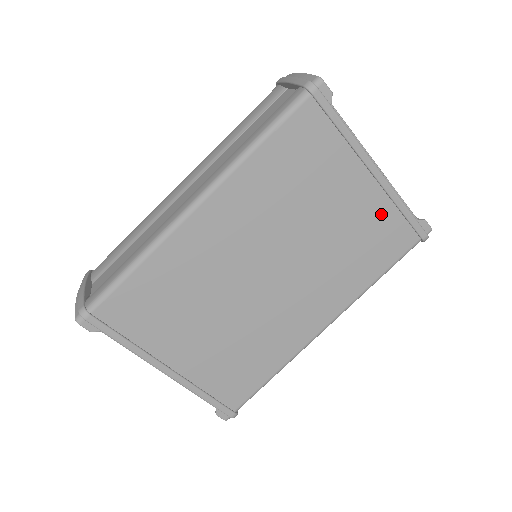
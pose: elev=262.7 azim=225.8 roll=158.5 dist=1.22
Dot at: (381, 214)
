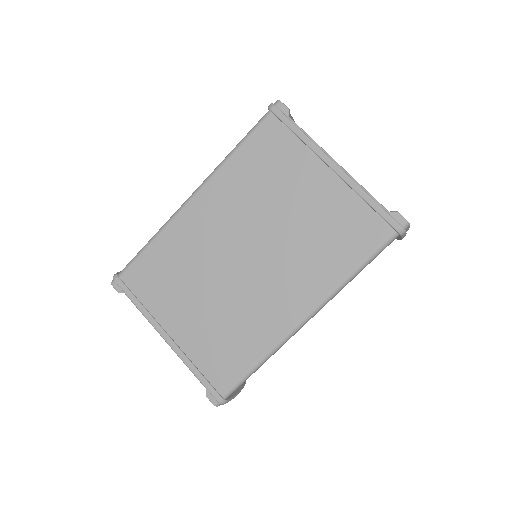
Dot at: (347, 205)
